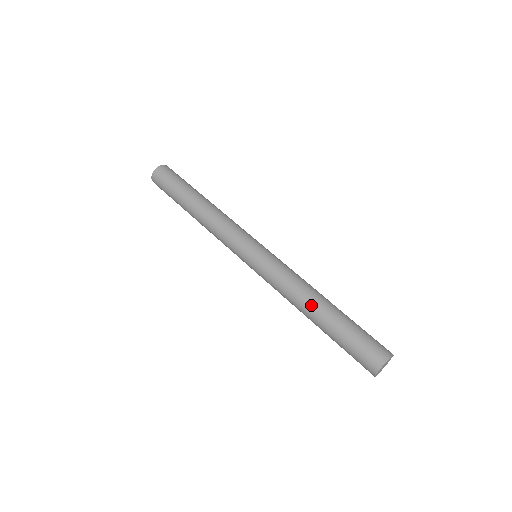
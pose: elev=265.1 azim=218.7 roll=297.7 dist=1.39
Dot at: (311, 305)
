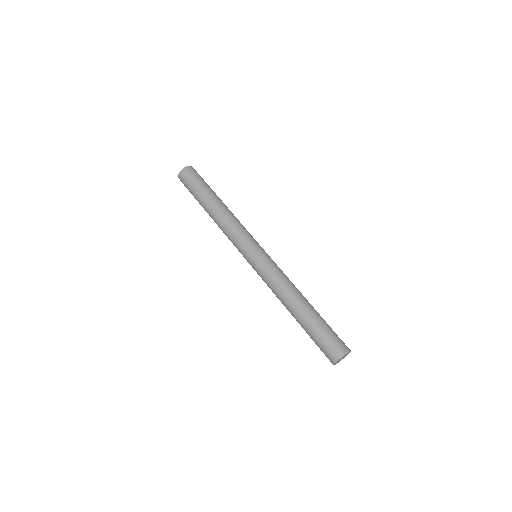
Dot at: (299, 299)
